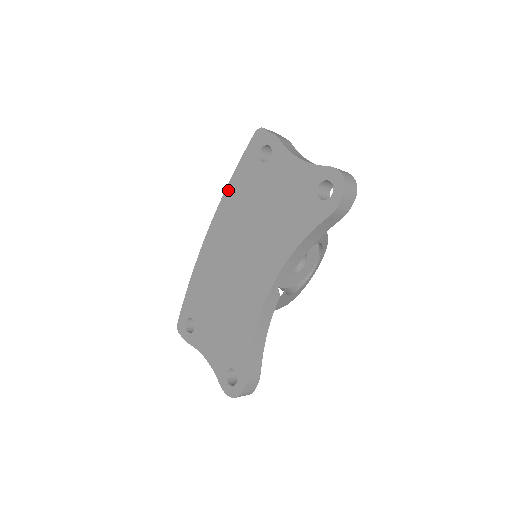
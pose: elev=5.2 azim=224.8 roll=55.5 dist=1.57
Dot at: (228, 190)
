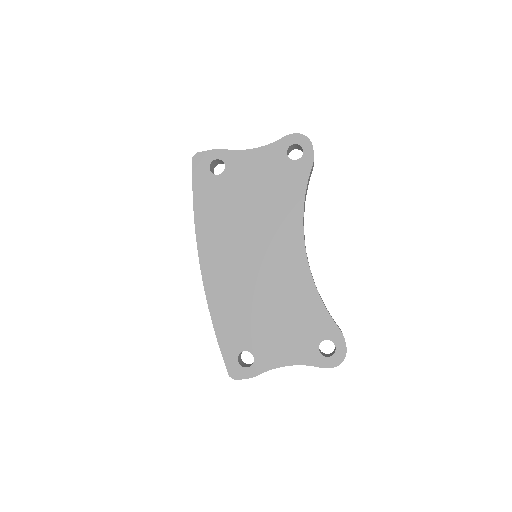
Dot at: (198, 219)
